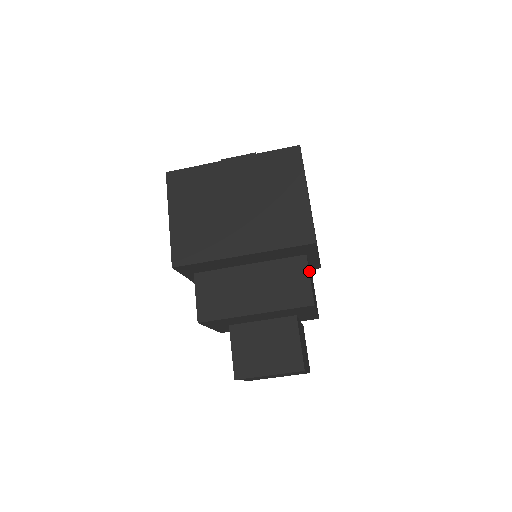
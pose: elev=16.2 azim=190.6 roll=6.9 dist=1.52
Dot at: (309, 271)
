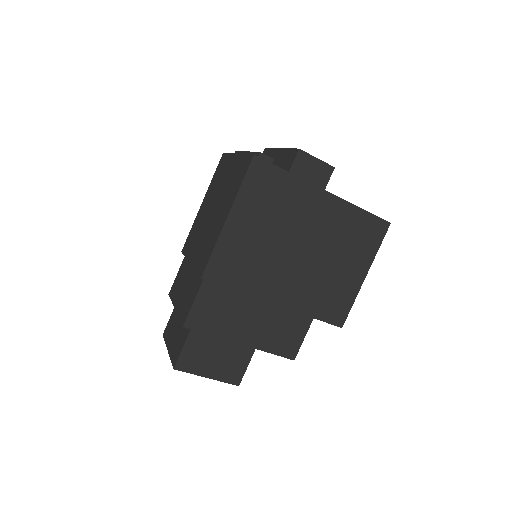
Dot at: occluded
